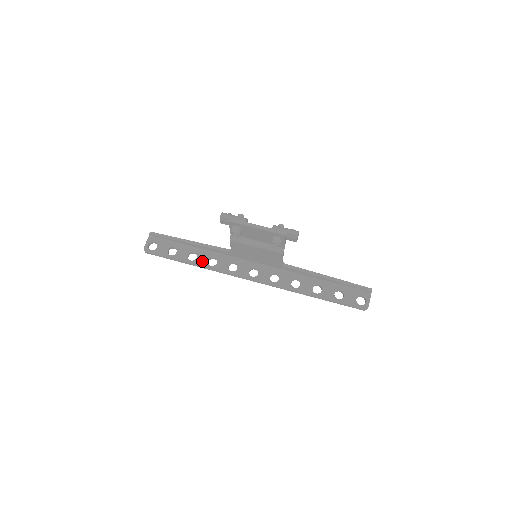
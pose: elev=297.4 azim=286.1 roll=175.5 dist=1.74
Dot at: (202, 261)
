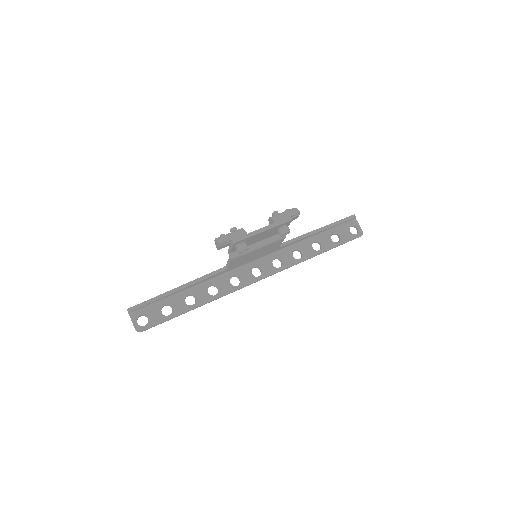
Dot at: (203, 297)
